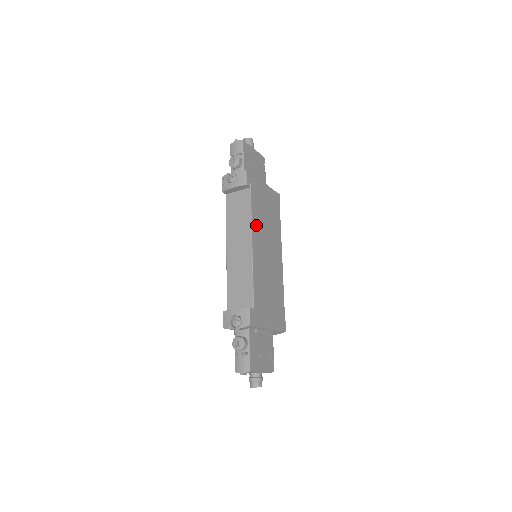
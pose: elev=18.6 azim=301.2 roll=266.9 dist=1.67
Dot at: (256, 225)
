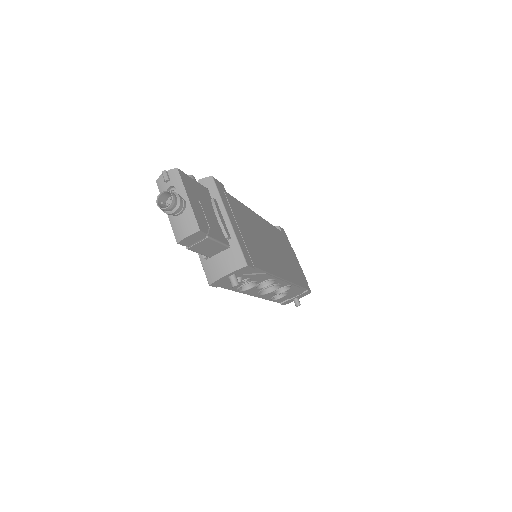
Dot at: (271, 230)
